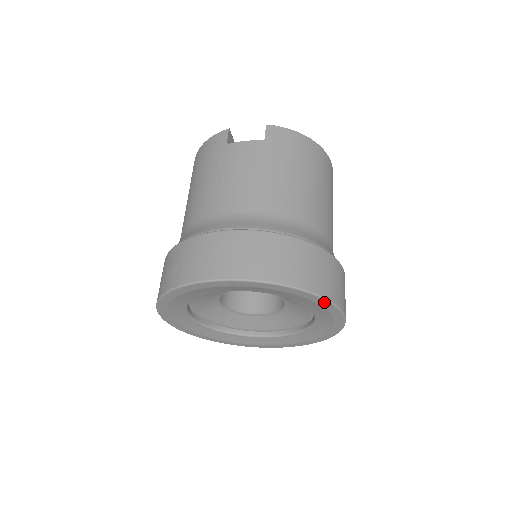
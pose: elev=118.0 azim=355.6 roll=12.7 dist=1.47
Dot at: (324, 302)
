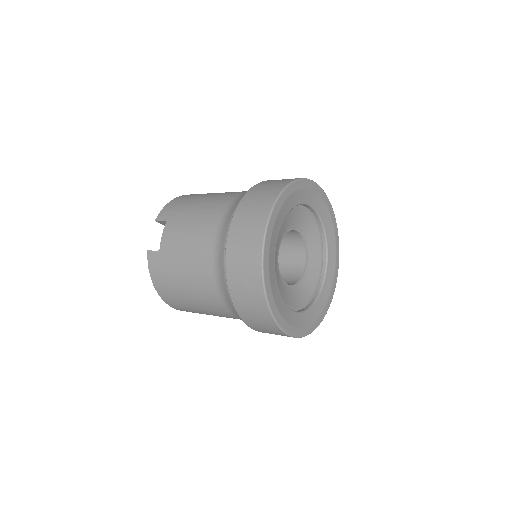
Dot at: (300, 183)
